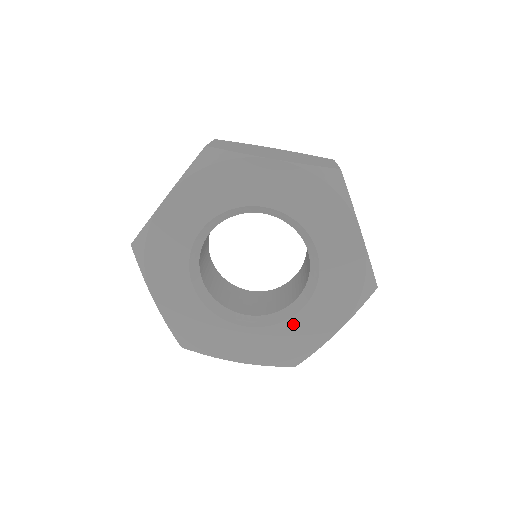
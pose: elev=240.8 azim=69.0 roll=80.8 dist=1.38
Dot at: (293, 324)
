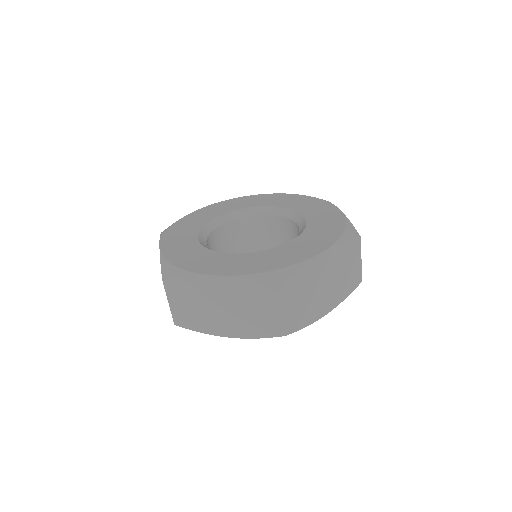
Dot at: (280, 250)
